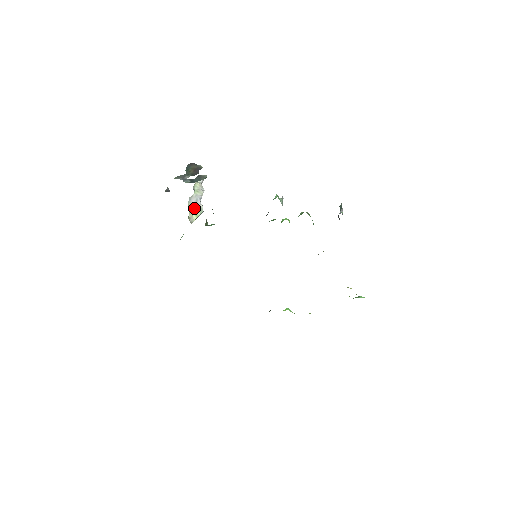
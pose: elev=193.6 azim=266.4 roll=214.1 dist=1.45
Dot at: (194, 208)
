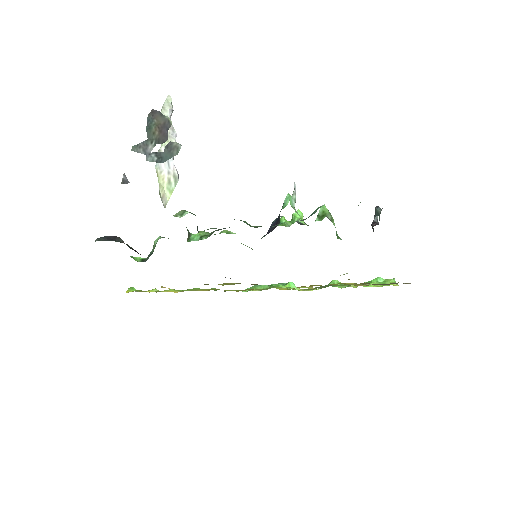
Dot at: (166, 179)
